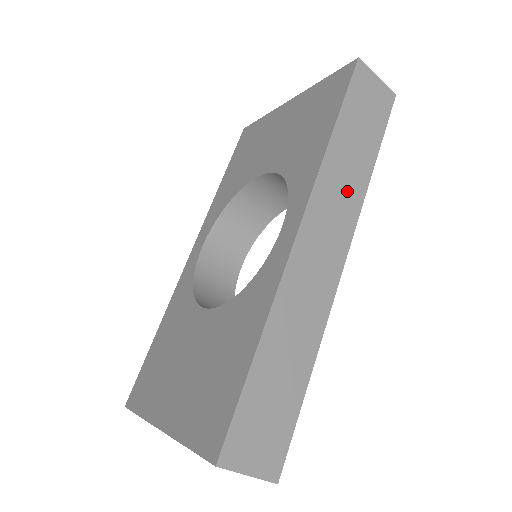
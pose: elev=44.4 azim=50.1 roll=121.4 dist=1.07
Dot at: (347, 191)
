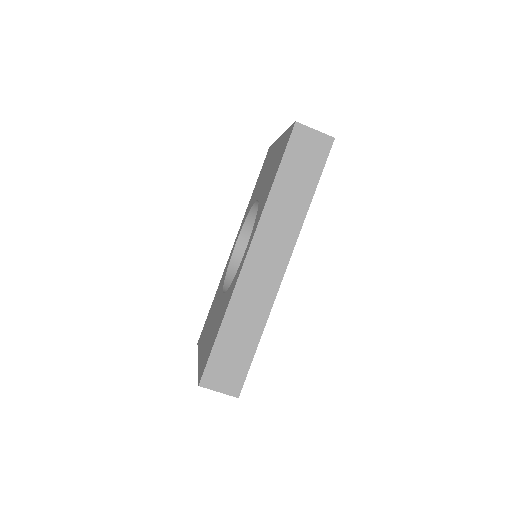
Dot at: (286, 223)
